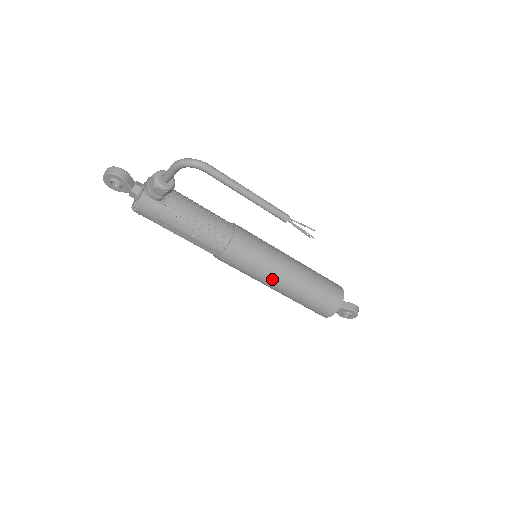
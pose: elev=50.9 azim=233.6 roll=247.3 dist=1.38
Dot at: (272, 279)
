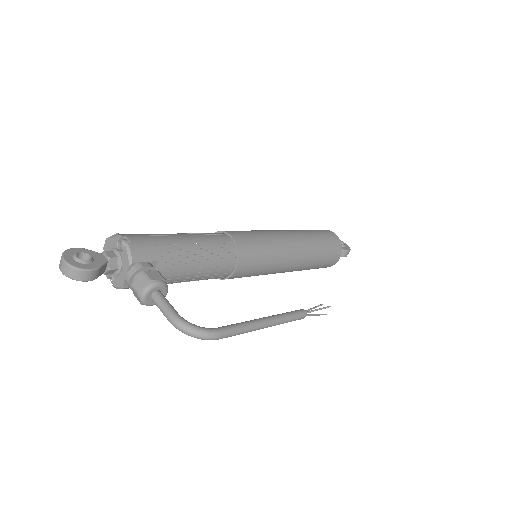
Dot at: occluded
